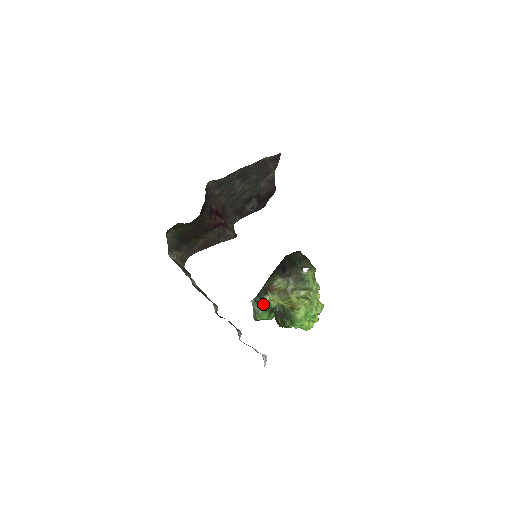
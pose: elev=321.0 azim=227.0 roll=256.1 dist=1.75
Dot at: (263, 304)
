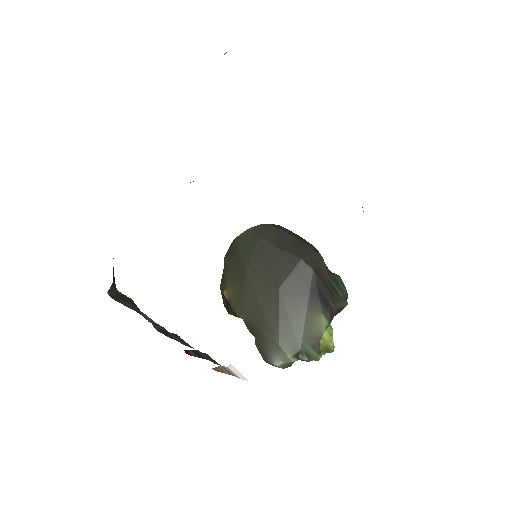
Dot at: (305, 359)
